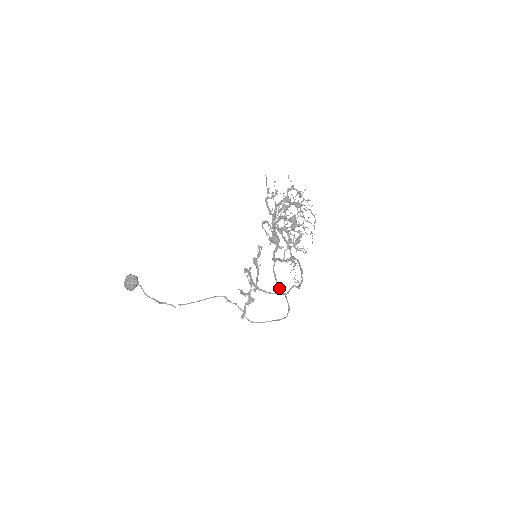
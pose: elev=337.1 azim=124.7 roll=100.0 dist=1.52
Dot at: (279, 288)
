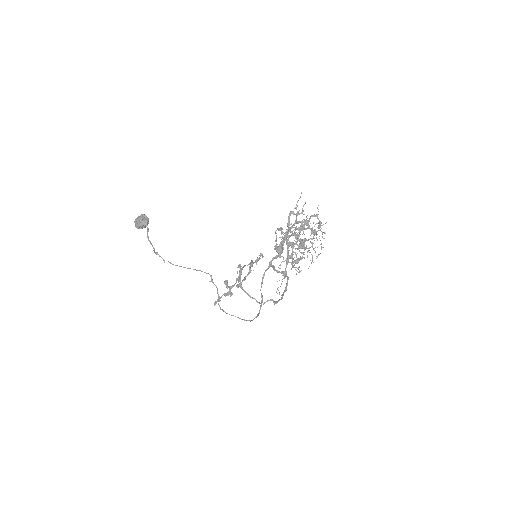
Dot at: occluded
